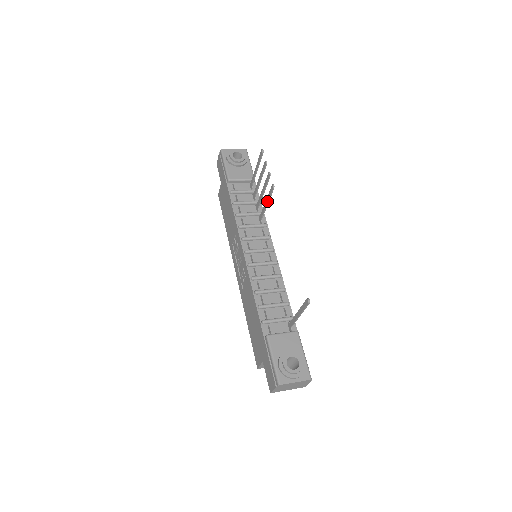
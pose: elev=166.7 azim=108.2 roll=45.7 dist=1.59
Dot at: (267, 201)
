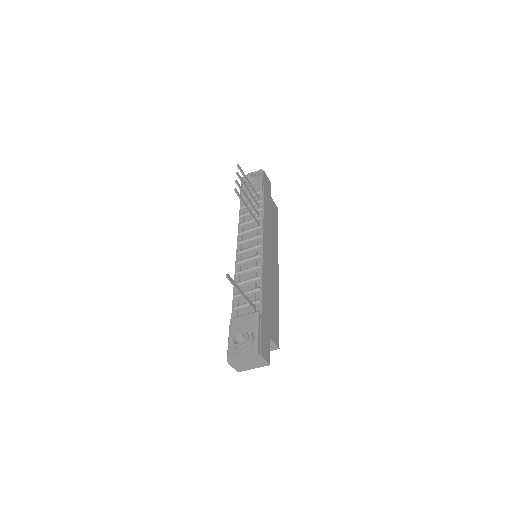
Dot at: (244, 205)
